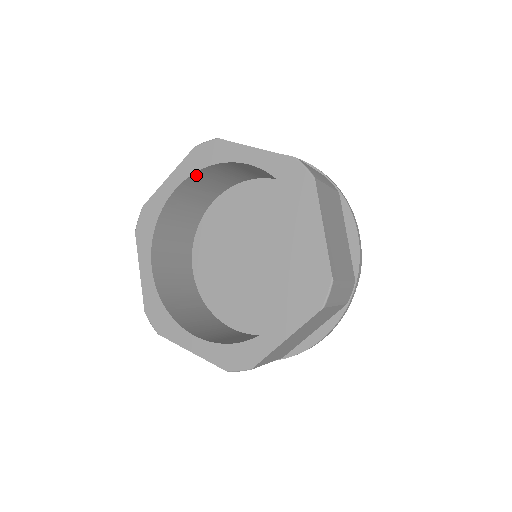
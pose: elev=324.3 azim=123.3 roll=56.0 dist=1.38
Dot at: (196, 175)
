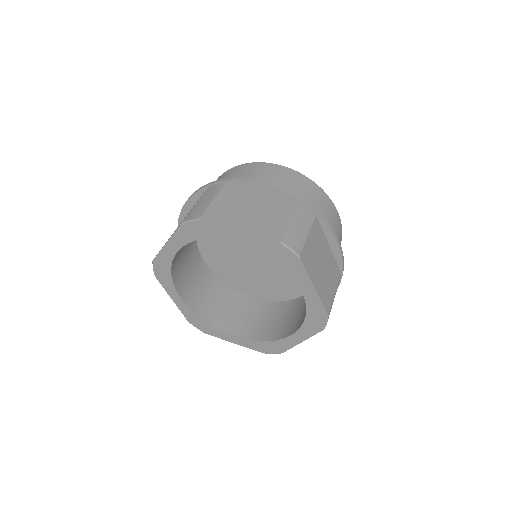
Dot at: occluded
